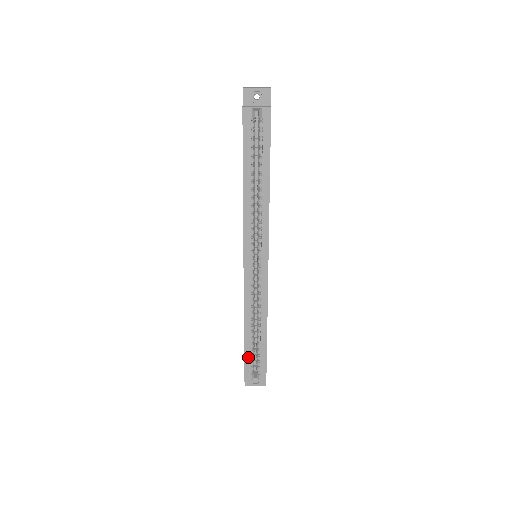
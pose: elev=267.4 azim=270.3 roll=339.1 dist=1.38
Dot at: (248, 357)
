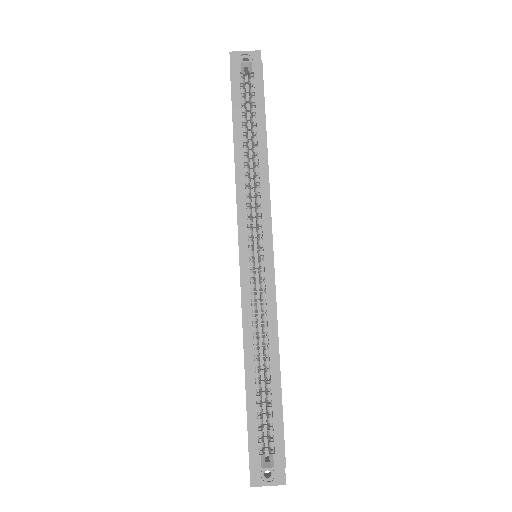
Dot at: (253, 419)
